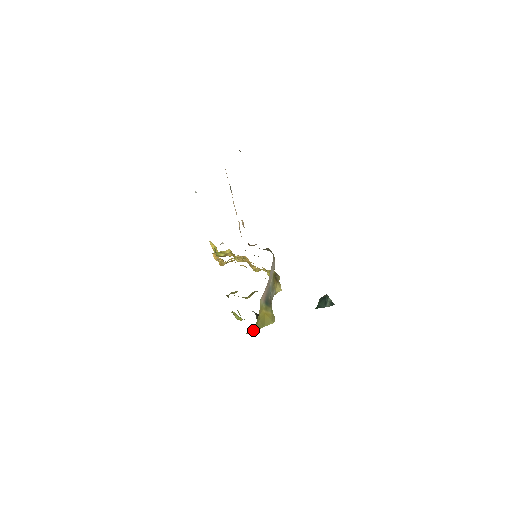
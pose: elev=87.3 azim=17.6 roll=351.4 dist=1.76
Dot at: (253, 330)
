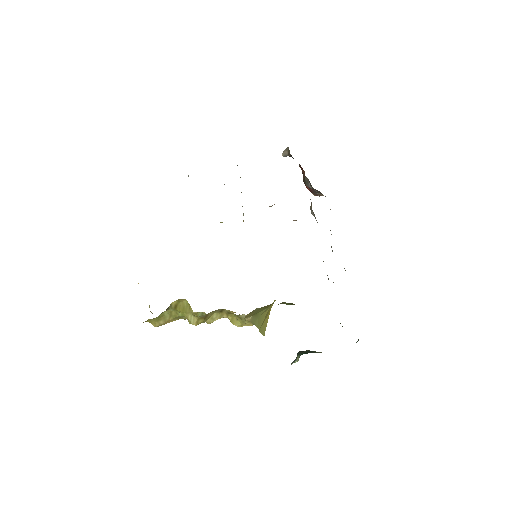
Dot at: (254, 320)
